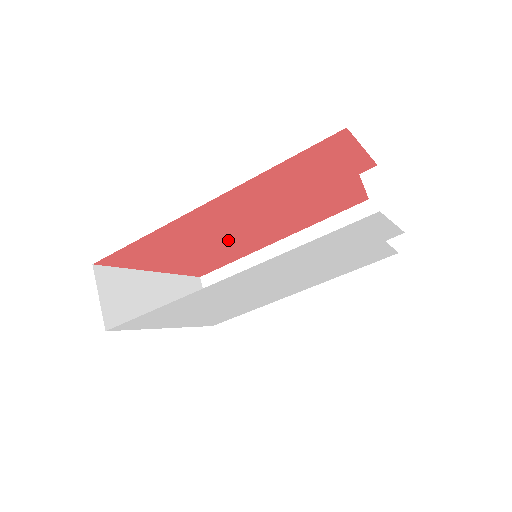
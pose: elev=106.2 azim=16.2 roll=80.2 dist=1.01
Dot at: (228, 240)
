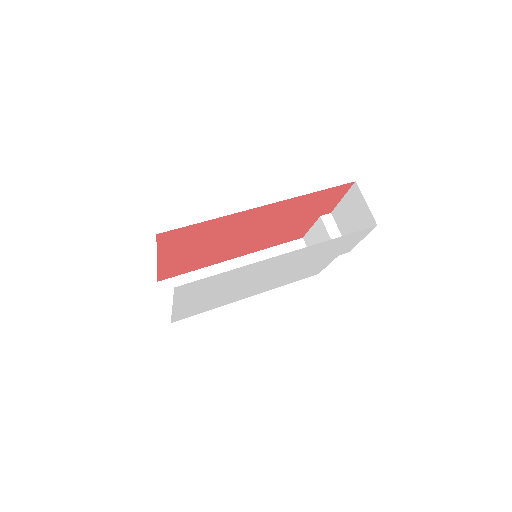
Dot at: (224, 245)
